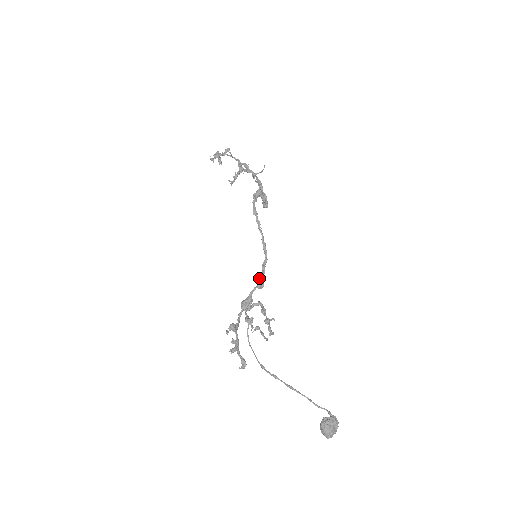
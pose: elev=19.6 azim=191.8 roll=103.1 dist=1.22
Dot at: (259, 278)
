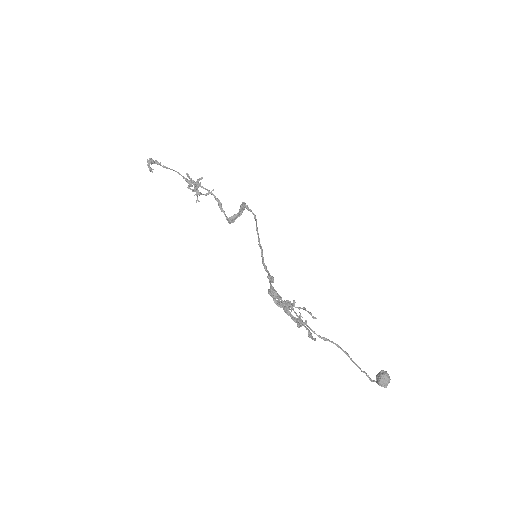
Dot at: (269, 274)
